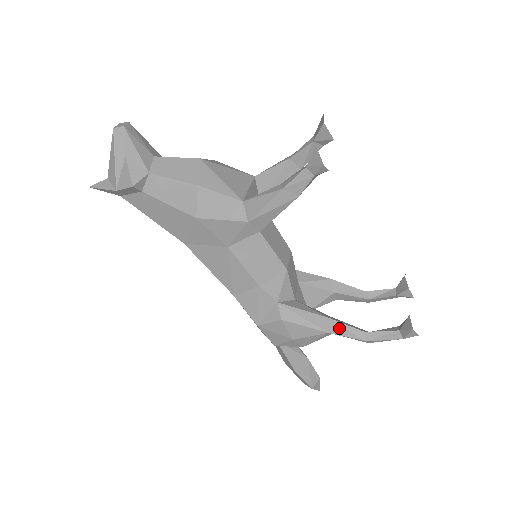
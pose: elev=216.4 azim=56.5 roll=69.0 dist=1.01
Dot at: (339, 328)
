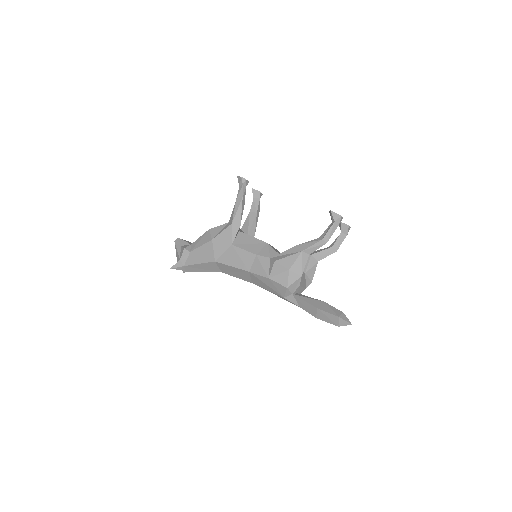
Dot at: (305, 245)
